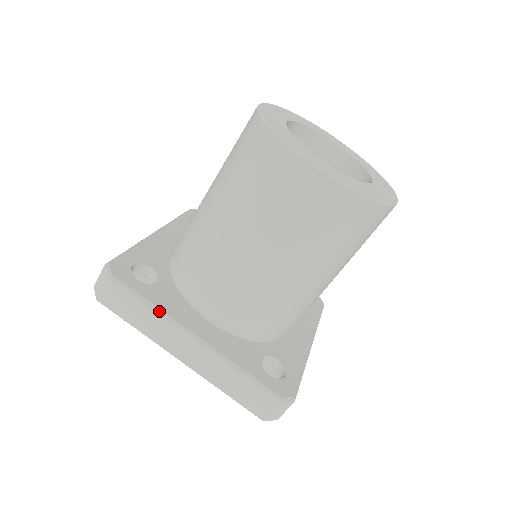
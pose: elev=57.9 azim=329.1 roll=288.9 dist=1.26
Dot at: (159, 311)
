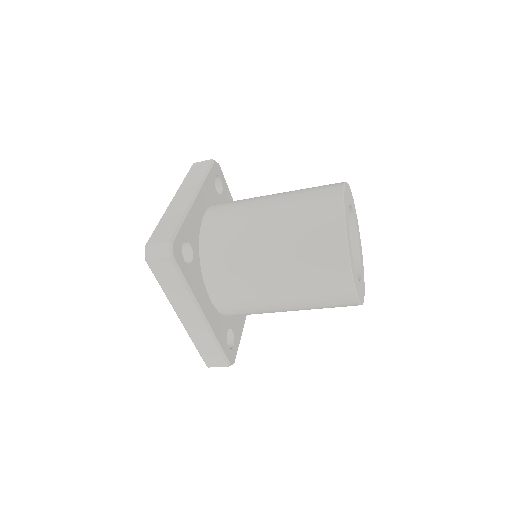
Dot at: (191, 293)
